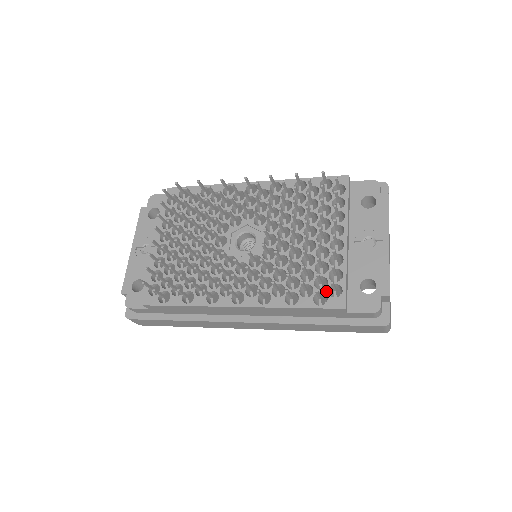
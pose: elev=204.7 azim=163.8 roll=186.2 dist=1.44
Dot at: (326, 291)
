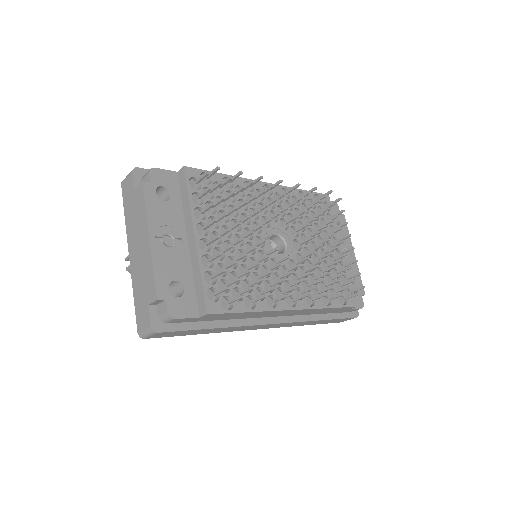
Dot at: (344, 293)
